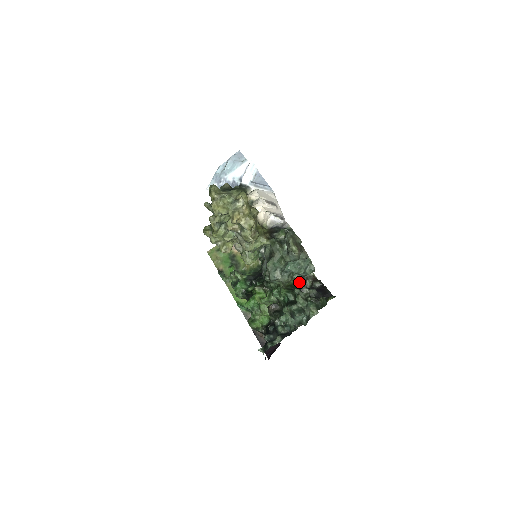
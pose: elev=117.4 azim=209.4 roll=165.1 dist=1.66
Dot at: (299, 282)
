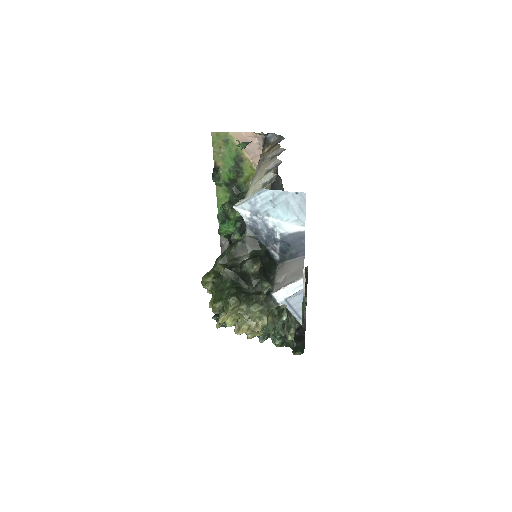
Dot at: occluded
